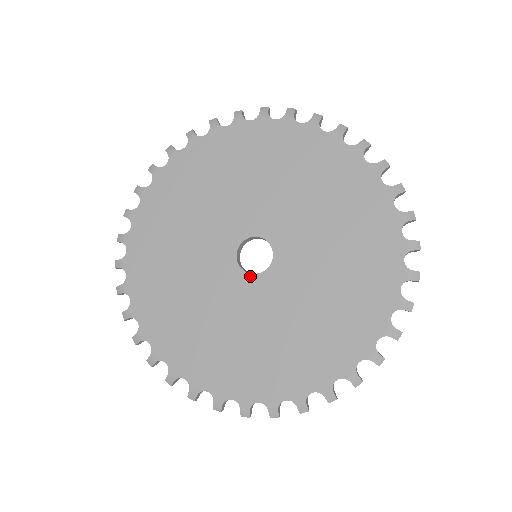
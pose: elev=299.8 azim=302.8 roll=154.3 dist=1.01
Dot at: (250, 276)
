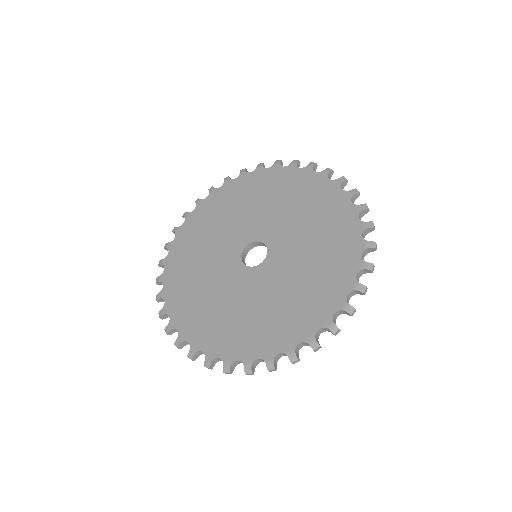
Dot at: (244, 266)
